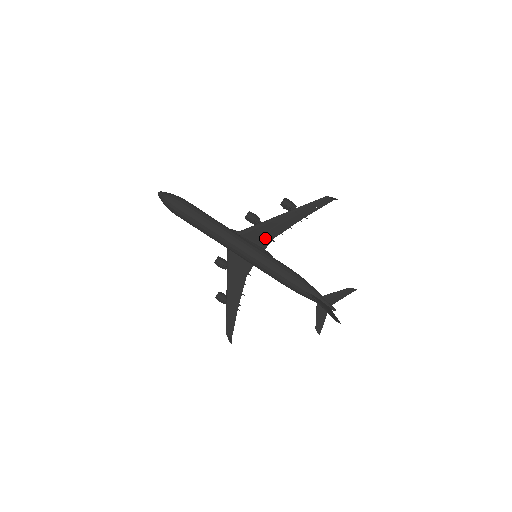
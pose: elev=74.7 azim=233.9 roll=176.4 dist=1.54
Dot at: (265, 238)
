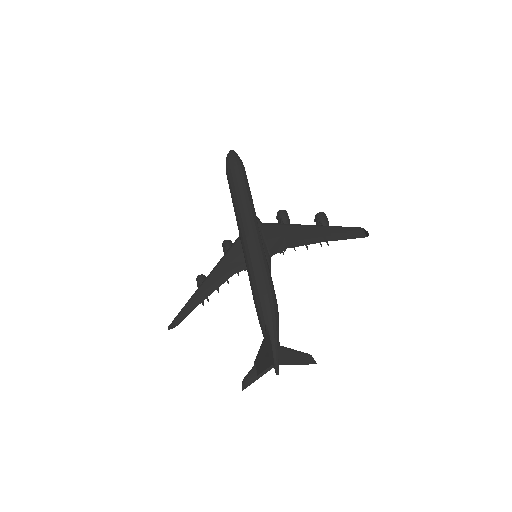
Dot at: (277, 243)
